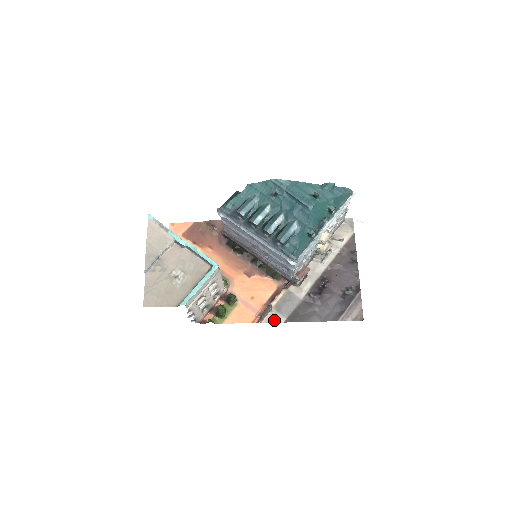
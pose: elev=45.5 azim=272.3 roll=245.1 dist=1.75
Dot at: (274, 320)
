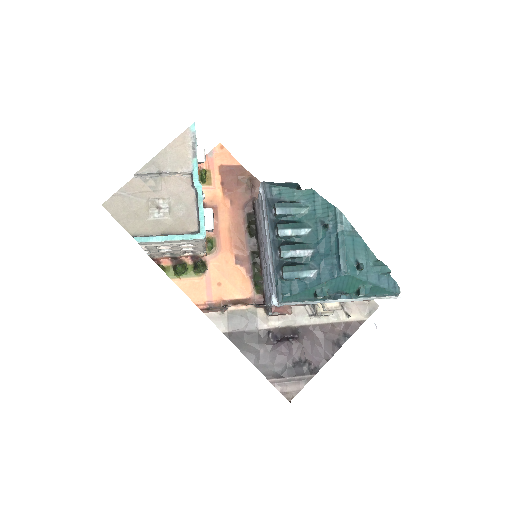
Dot at: (217, 322)
